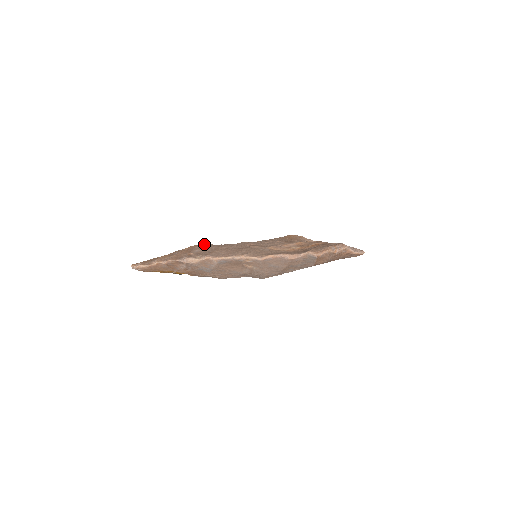
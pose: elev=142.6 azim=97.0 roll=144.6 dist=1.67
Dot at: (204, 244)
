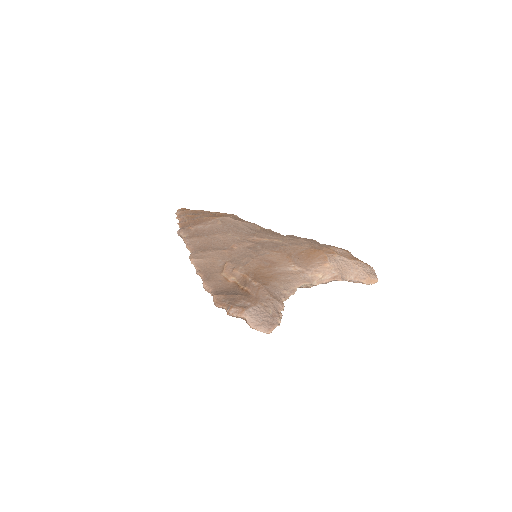
Dot at: (228, 219)
